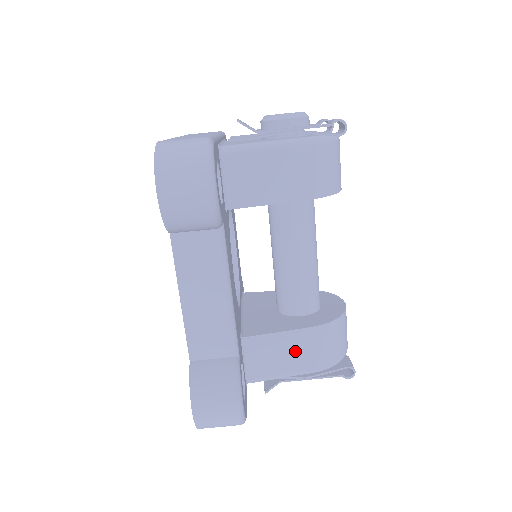
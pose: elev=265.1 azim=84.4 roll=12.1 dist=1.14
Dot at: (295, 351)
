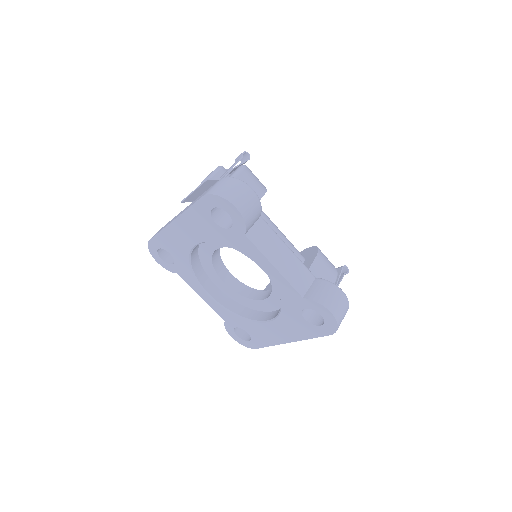
Dot at: (321, 275)
